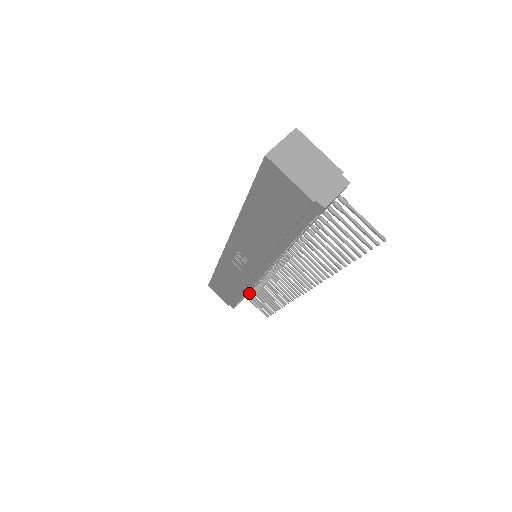
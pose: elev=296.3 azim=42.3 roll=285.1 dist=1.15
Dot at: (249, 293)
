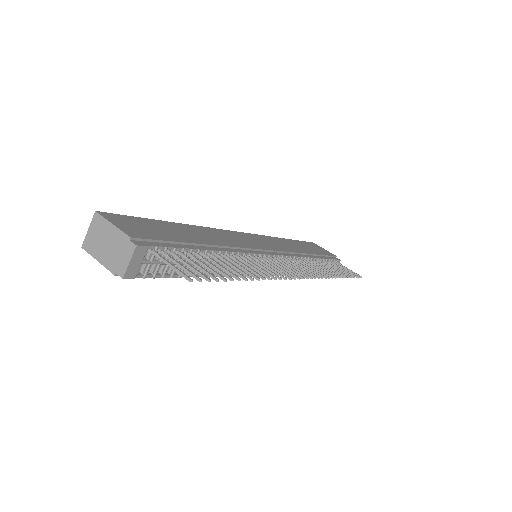
Dot at: occluded
